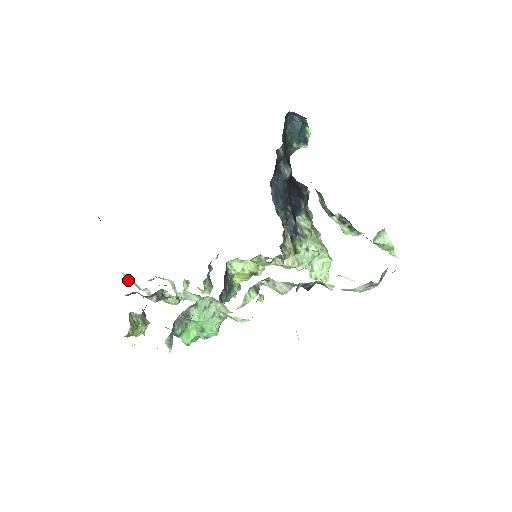
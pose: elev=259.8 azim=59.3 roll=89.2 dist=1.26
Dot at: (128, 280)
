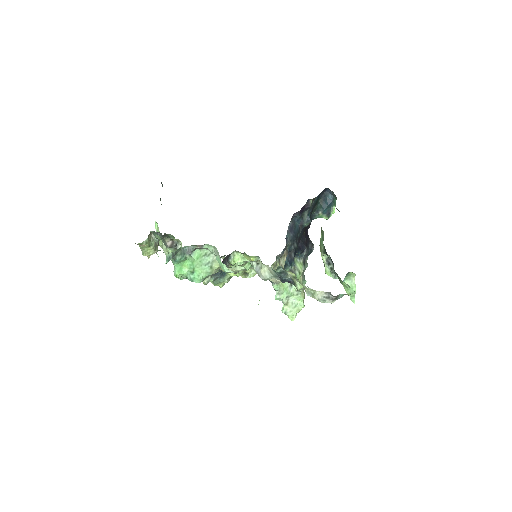
Dot at: (156, 230)
